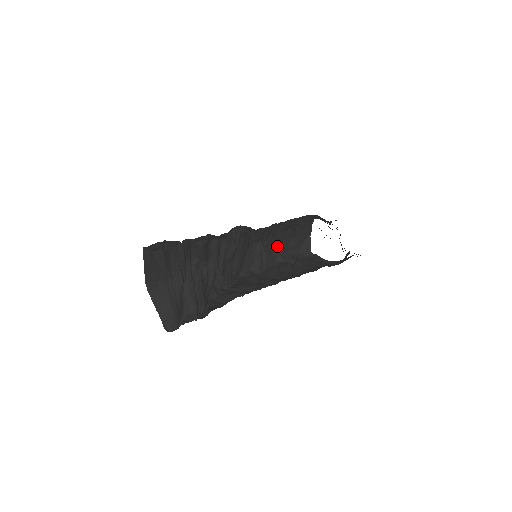
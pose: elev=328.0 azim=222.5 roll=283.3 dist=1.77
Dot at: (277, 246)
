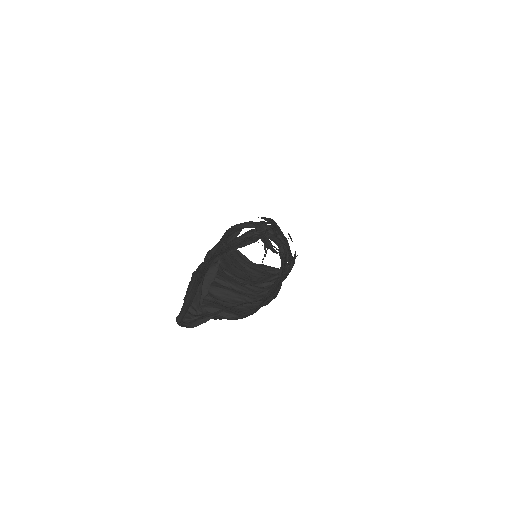
Dot at: occluded
